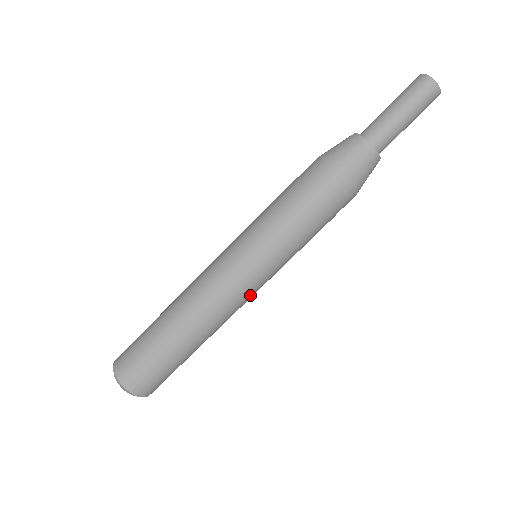
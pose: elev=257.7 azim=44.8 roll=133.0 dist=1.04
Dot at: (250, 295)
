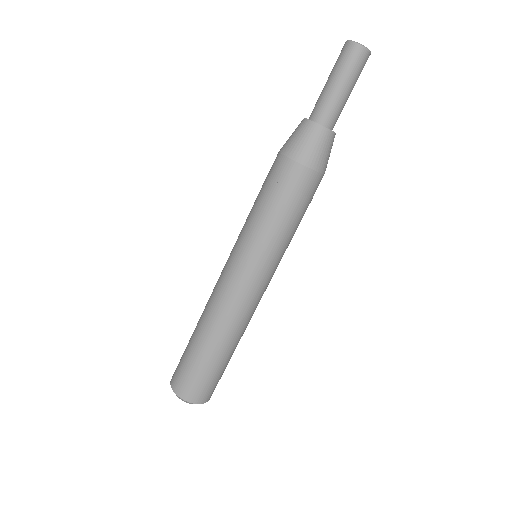
Dot at: (257, 292)
